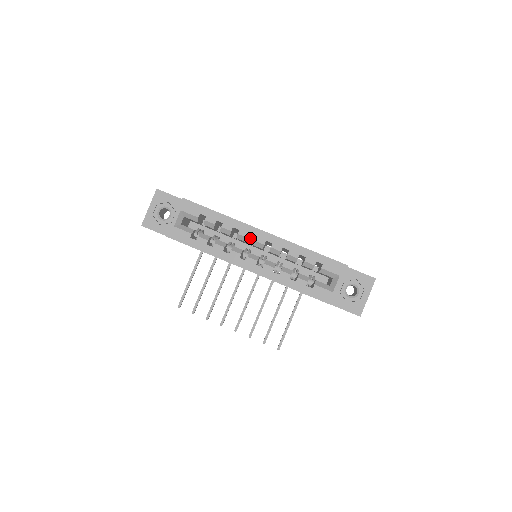
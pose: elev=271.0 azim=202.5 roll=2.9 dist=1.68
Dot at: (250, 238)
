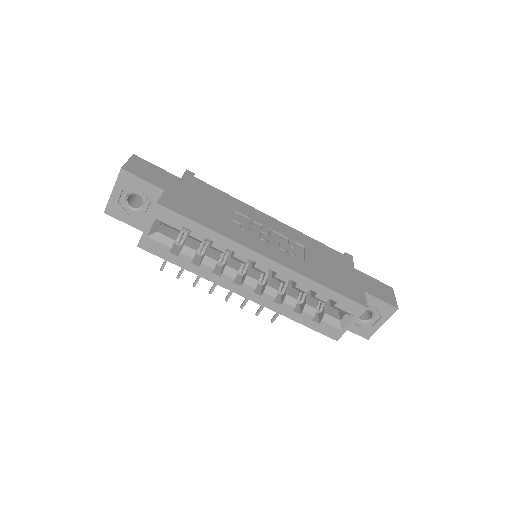
Dot at: occluded
